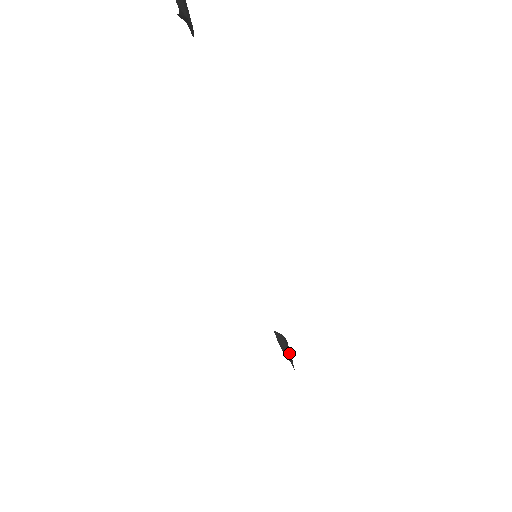
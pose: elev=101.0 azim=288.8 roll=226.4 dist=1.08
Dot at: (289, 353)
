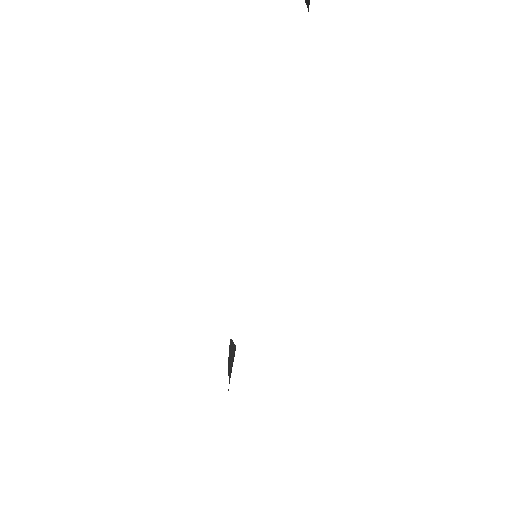
Dot at: occluded
